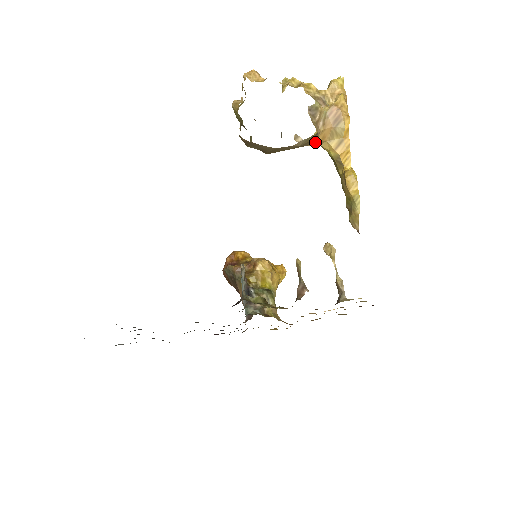
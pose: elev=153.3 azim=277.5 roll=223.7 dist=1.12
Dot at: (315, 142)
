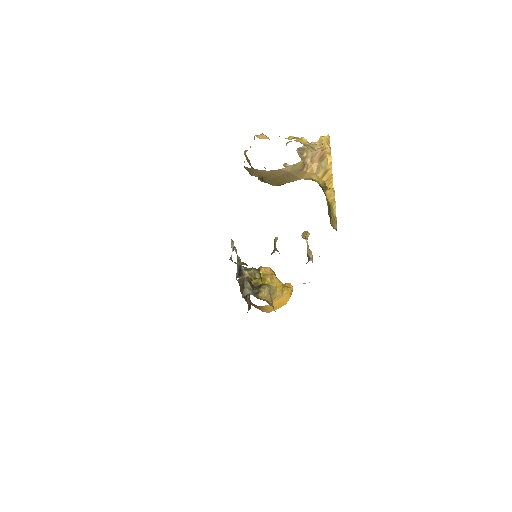
Dot at: (306, 175)
